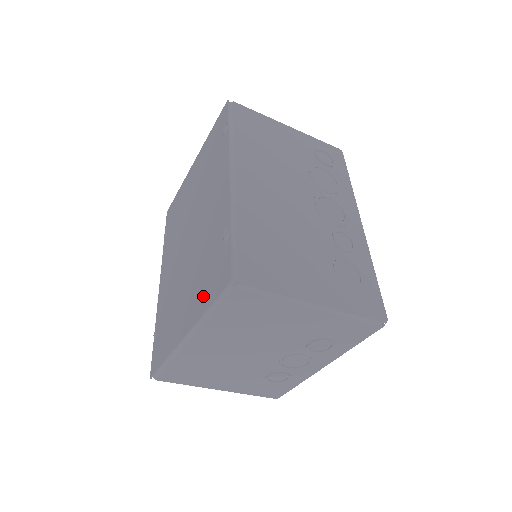
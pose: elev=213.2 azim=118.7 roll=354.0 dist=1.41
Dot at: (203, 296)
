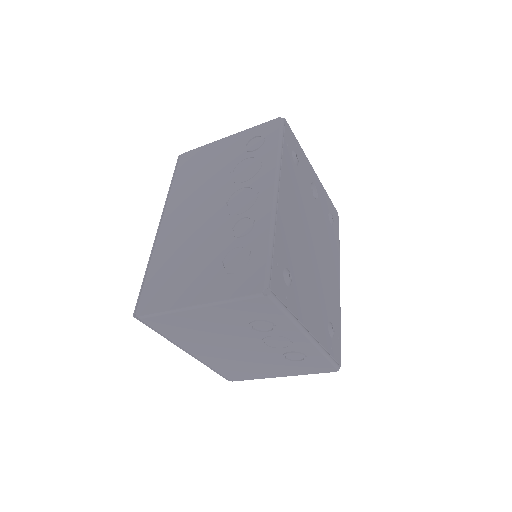
Dot at: occluded
